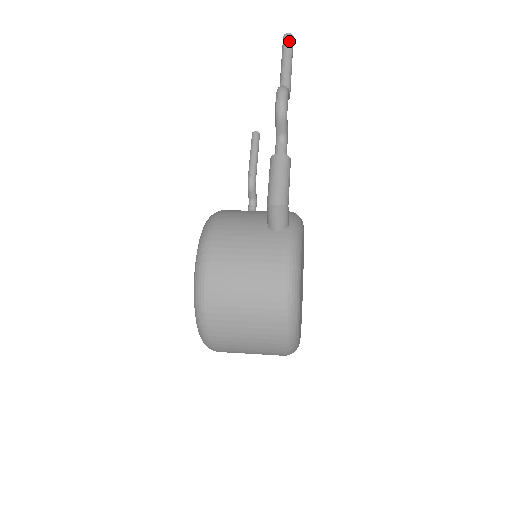
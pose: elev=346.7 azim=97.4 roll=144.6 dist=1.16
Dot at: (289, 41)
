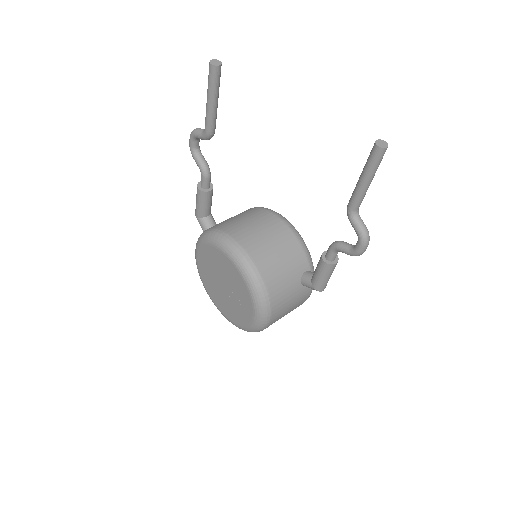
Dot at: occluded
